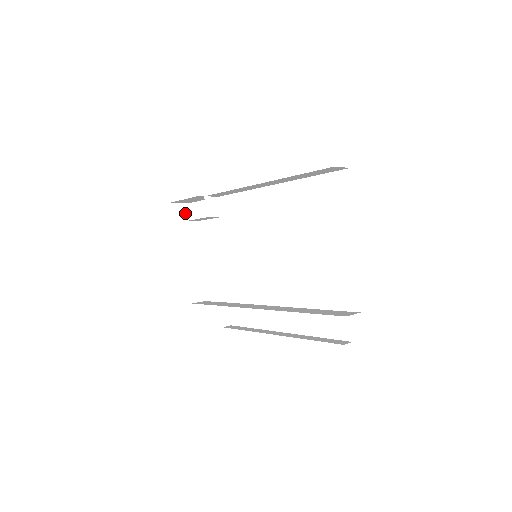
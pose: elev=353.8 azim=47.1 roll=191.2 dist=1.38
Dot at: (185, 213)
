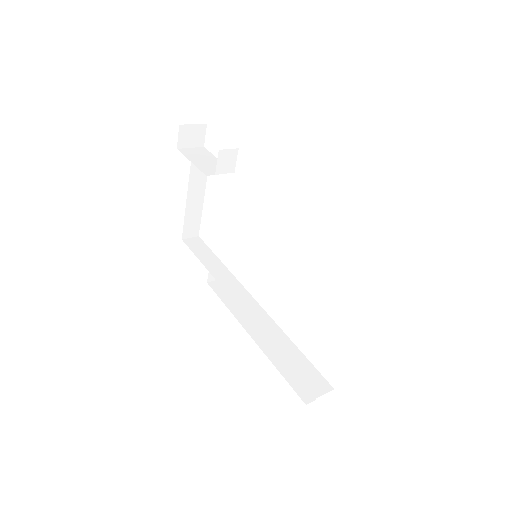
Dot at: (197, 136)
